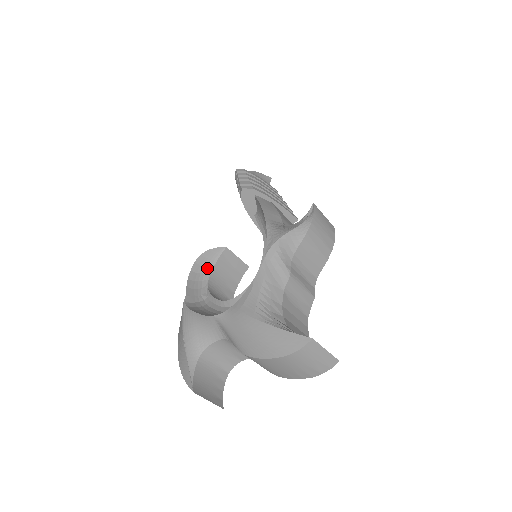
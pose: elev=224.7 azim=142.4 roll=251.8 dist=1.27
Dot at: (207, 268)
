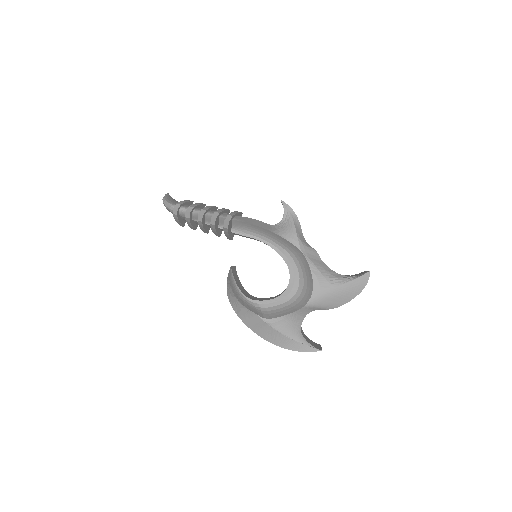
Dot at: (236, 289)
